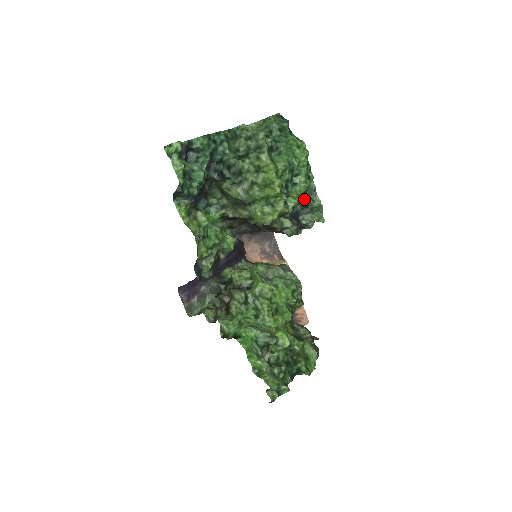
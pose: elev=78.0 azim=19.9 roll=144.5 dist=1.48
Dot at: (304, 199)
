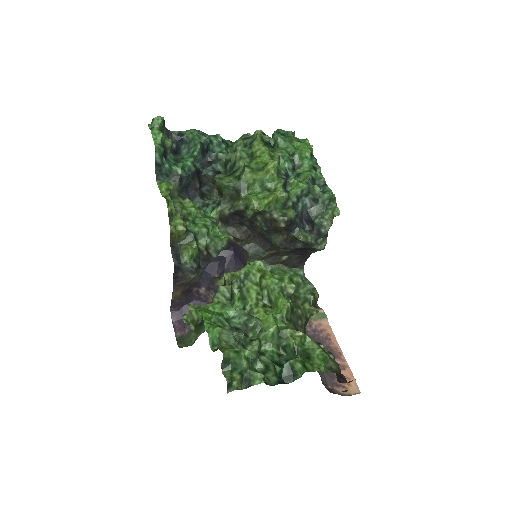
Dot at: (309, 187)
